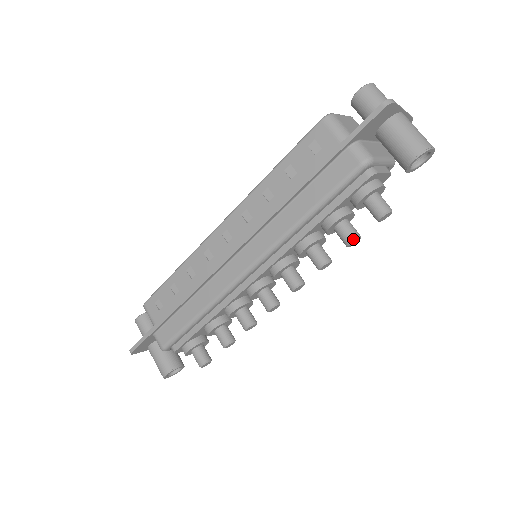
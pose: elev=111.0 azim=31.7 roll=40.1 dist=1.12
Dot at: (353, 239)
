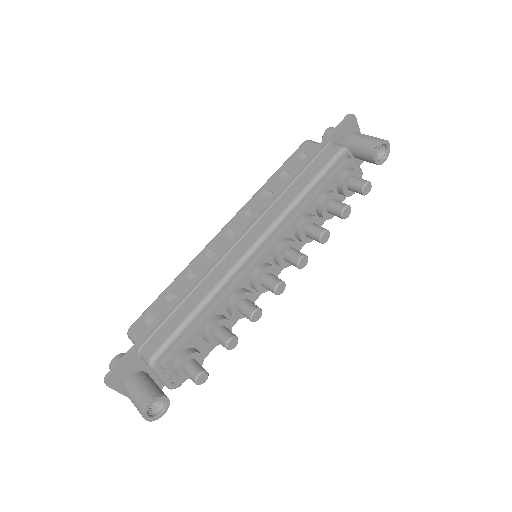
Dot at: (346, 206)
